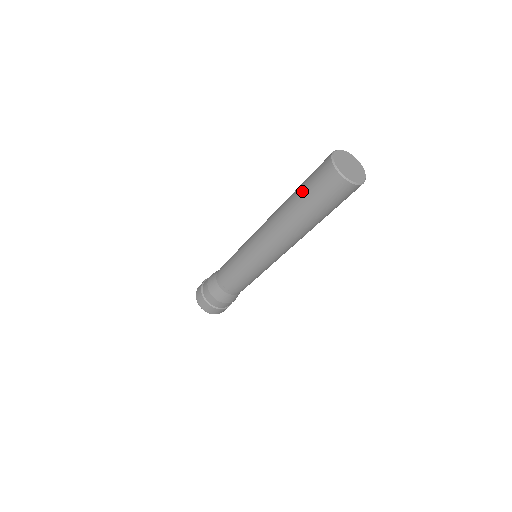
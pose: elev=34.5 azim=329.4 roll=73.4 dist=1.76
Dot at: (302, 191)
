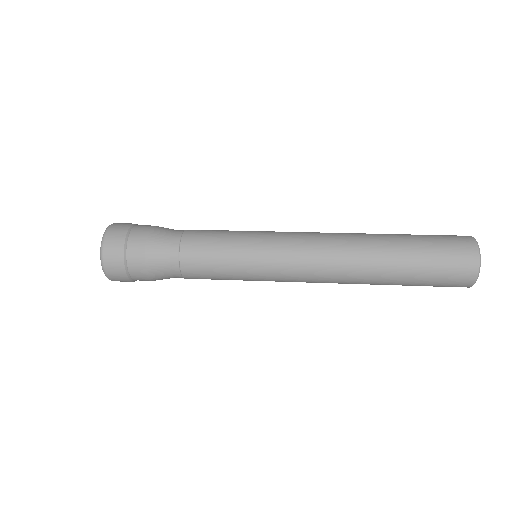
Dot at: occluded
